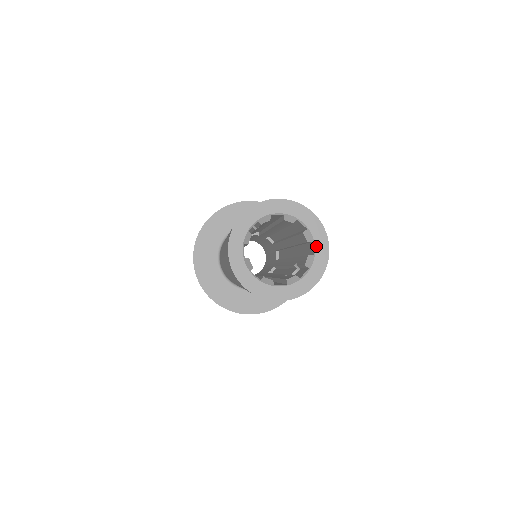
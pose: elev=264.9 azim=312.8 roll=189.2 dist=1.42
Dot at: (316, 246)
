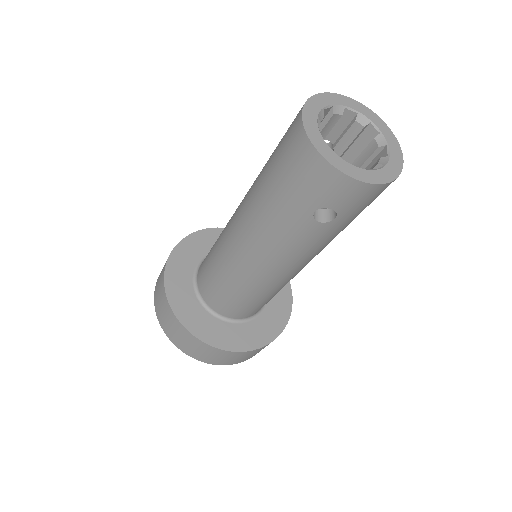
Dot at: (384, 168)
